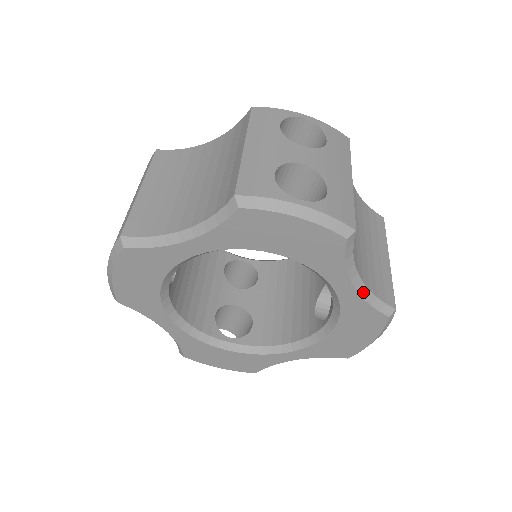
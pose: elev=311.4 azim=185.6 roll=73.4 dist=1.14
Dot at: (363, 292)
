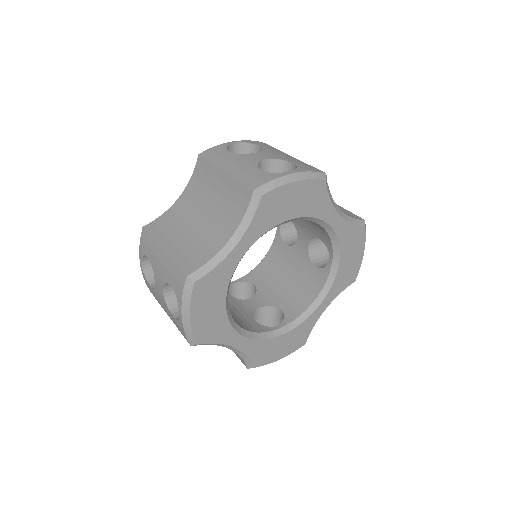
Dot at: (345, 217)
